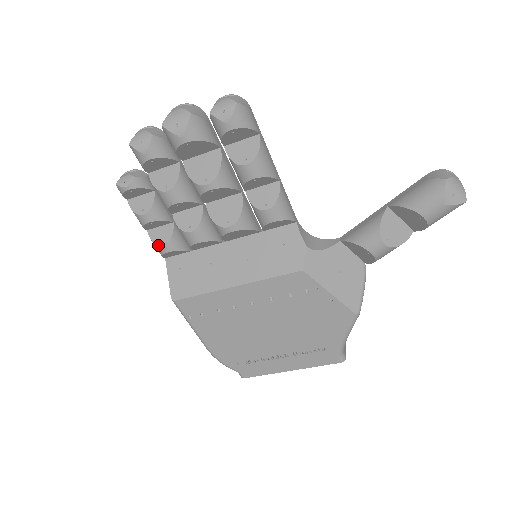
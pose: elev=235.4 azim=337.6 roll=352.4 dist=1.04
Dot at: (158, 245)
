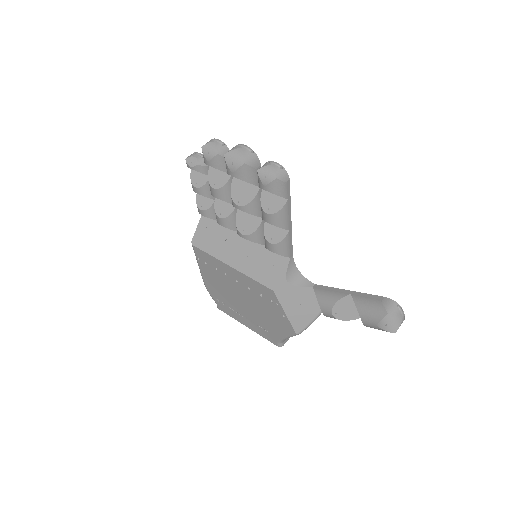
Dot at: (198, 207)
